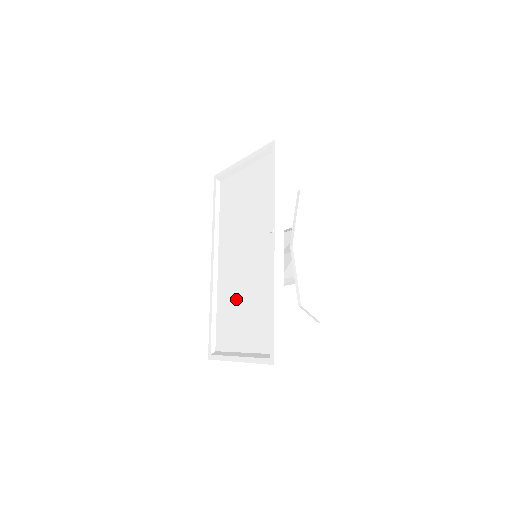
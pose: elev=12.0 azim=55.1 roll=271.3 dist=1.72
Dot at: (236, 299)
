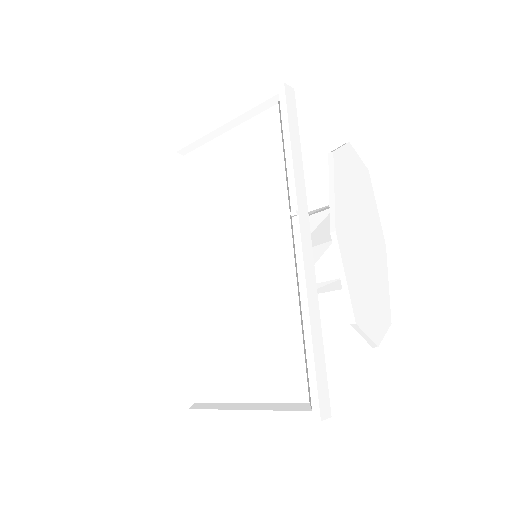
Dot at: (229, 322)
